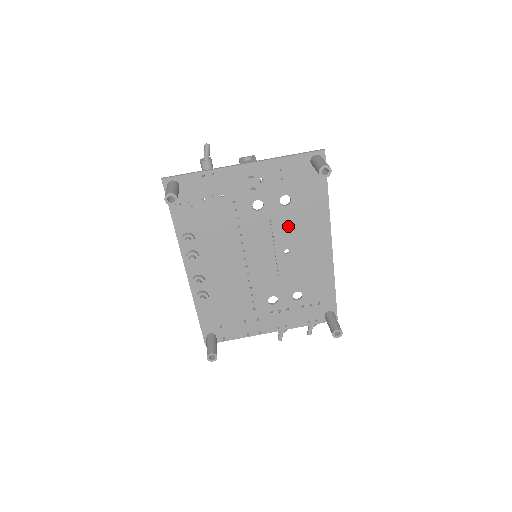
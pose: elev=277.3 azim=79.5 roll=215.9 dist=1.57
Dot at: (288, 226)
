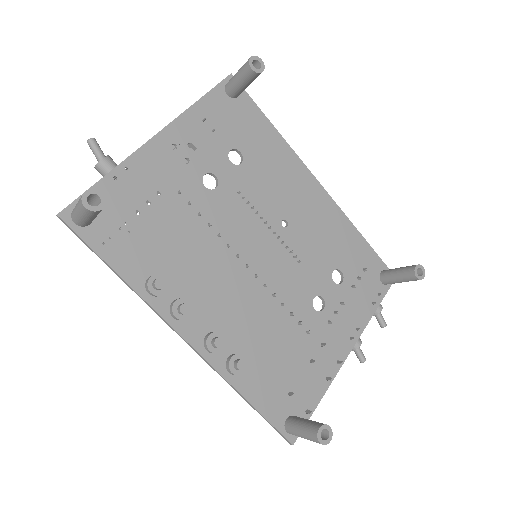
Dot at: (262, 189)
